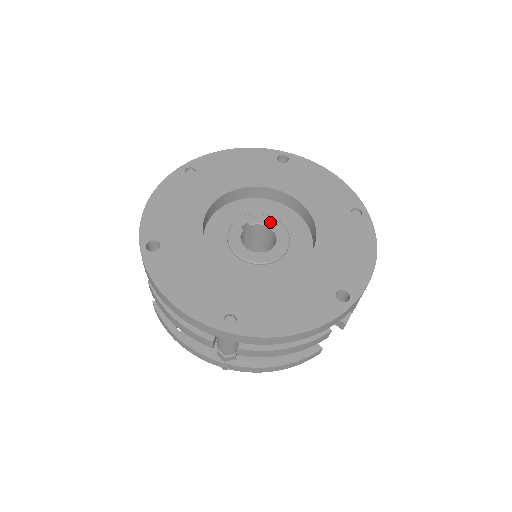
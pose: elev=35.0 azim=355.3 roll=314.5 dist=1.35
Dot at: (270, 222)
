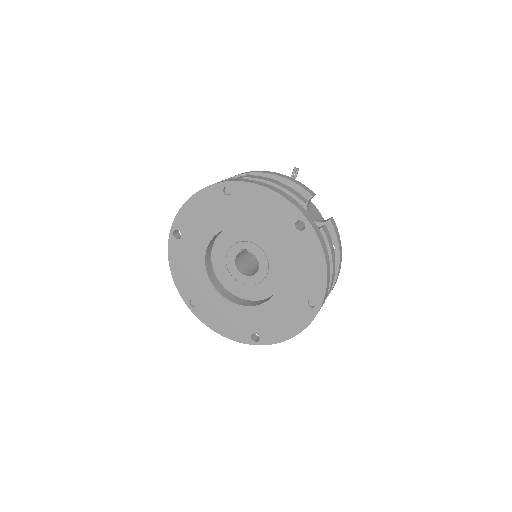
Dot at: (261, 259)
